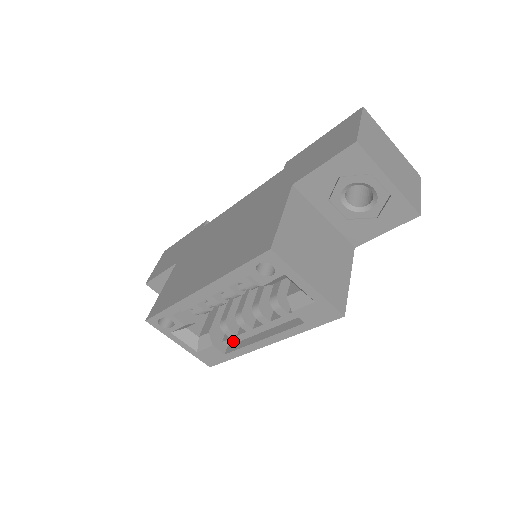
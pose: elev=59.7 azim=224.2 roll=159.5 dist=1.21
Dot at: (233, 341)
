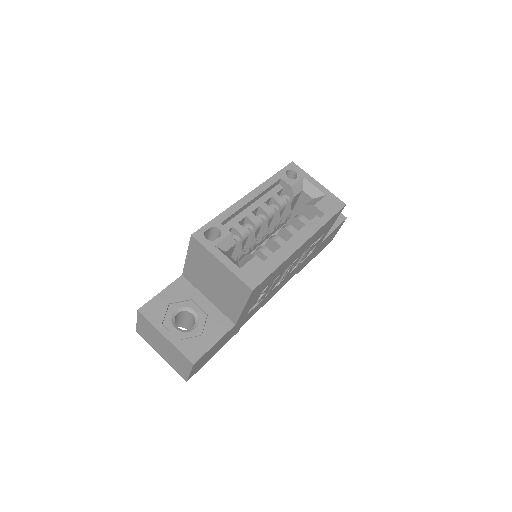
Dot at: (270, 261)
